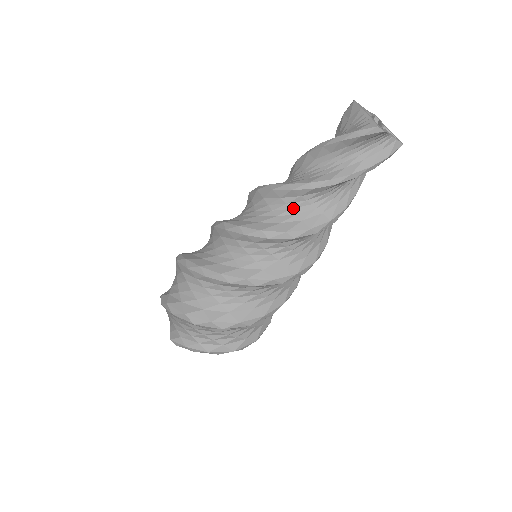
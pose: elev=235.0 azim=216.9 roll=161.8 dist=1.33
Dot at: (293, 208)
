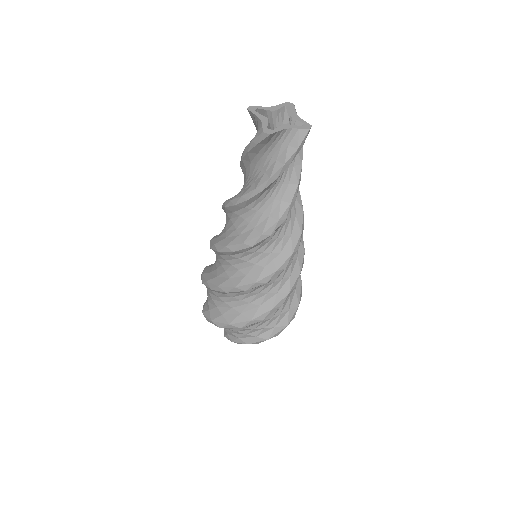
Dot at: (245, 218)
